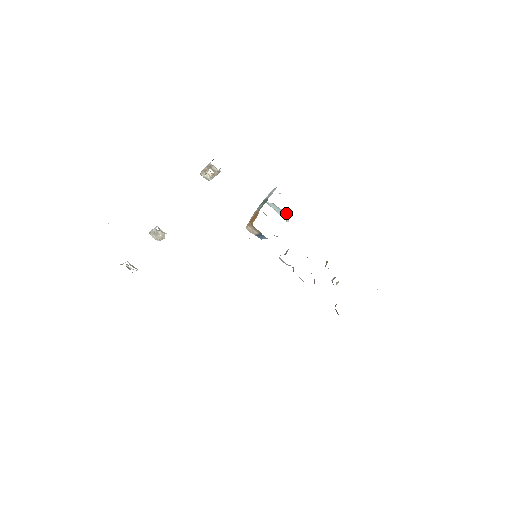
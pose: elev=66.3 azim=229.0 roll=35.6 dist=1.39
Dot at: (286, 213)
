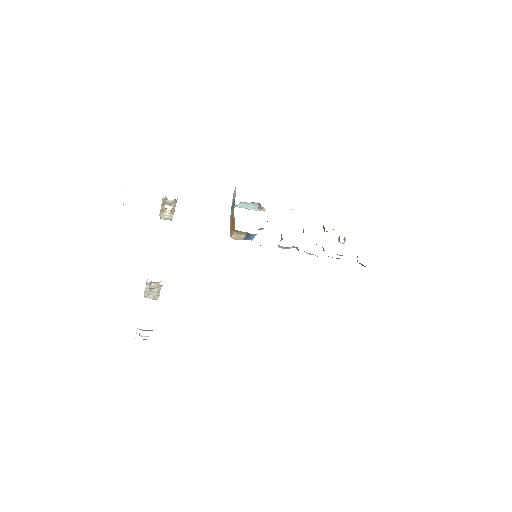
Dot at: (259, 204)
